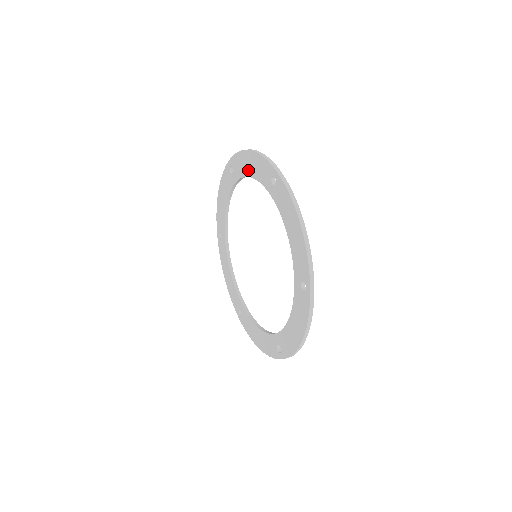
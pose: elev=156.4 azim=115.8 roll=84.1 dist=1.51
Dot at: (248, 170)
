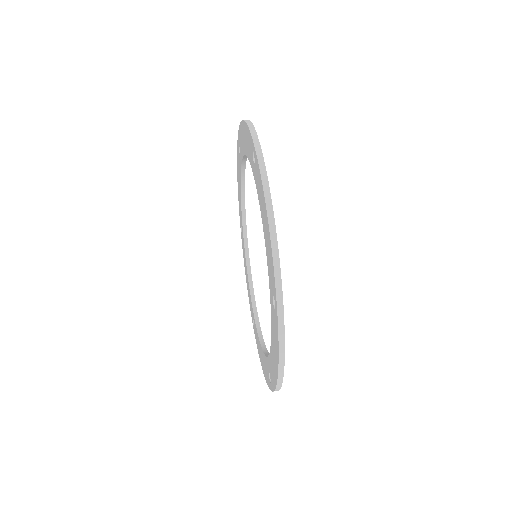
Dot at: (263, 219)
